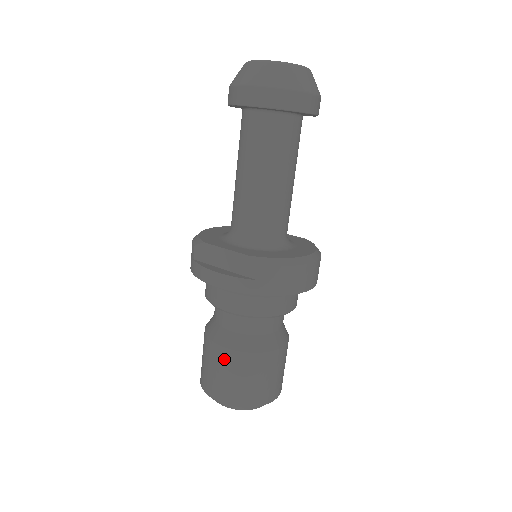
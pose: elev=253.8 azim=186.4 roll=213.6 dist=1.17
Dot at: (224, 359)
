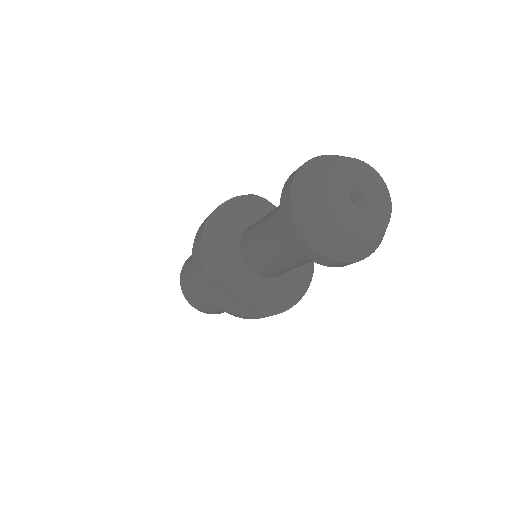
Dot at: (210, 306)
